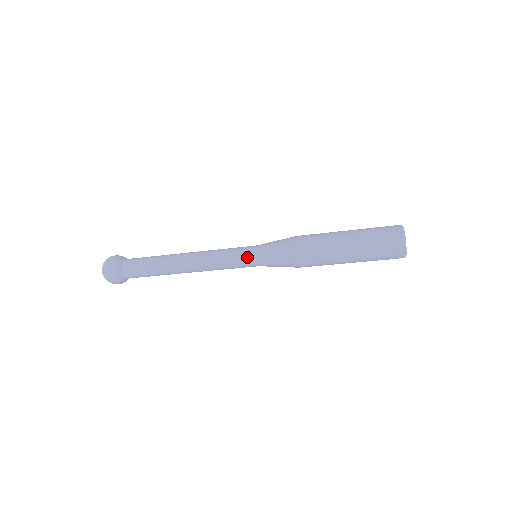
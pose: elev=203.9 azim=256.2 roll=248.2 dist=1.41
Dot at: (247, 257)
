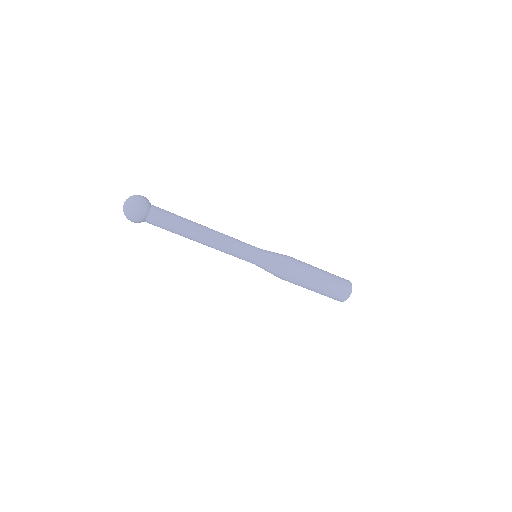
Dot at: (256, 249)
